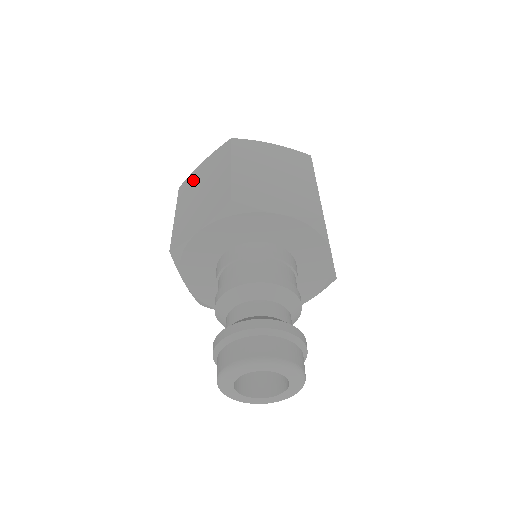
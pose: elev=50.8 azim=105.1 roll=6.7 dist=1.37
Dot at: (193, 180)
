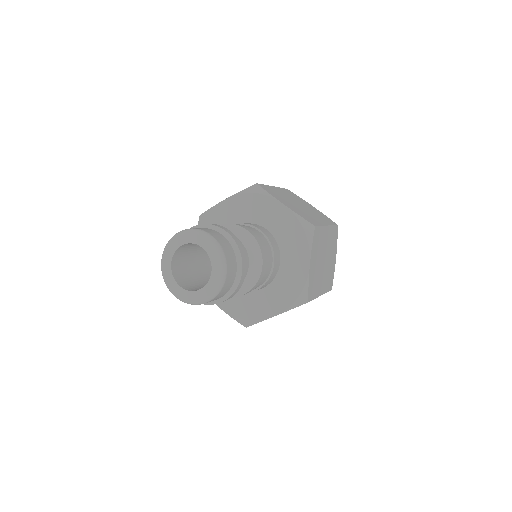
Dot at: occluded
